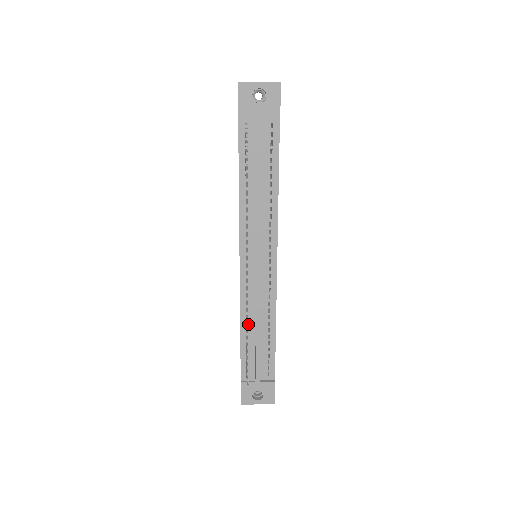
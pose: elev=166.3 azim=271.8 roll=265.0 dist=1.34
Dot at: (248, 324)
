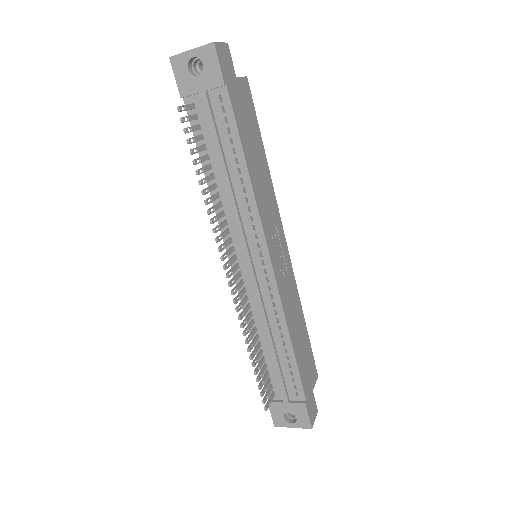
Dot at: (259, 336)
